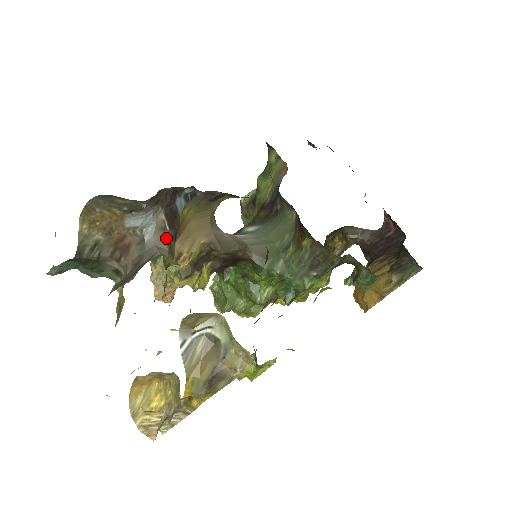
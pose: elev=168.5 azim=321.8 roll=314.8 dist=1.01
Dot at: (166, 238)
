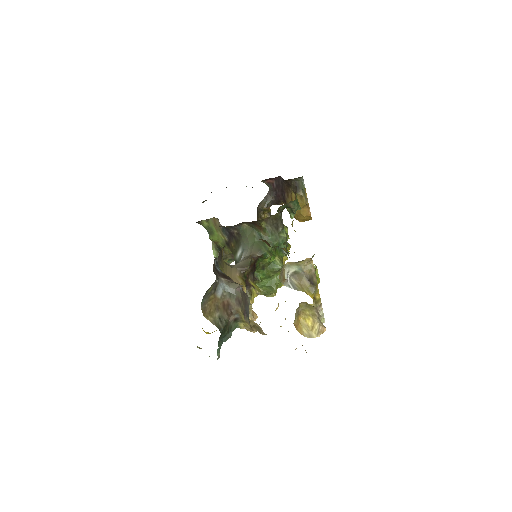
Dot at: (233, 283)
